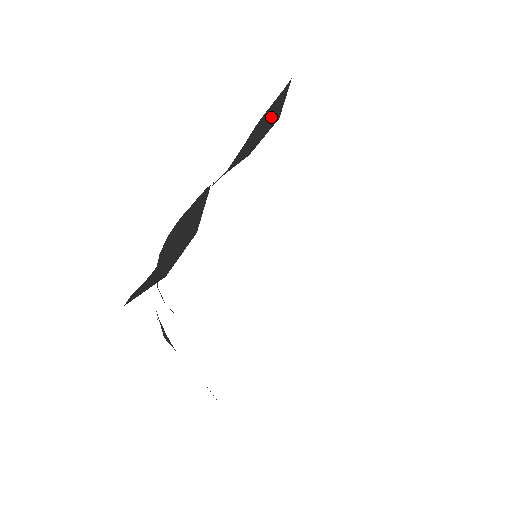
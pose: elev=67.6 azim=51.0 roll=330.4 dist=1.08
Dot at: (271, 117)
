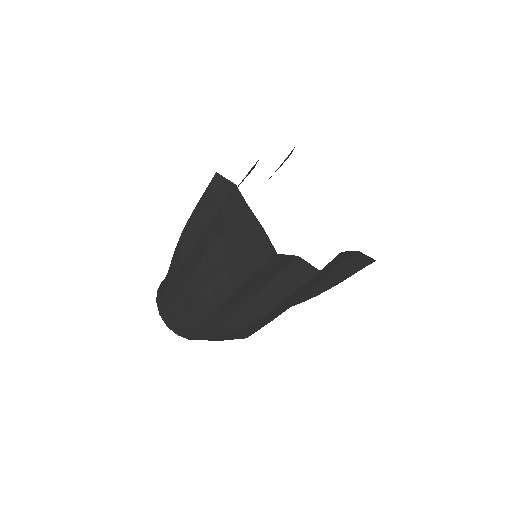
Dot at: occluded
